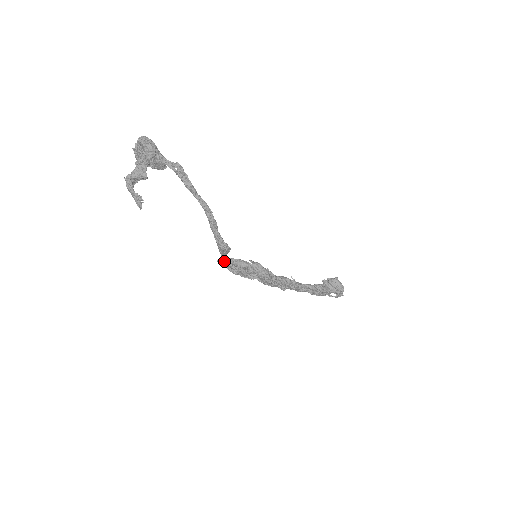
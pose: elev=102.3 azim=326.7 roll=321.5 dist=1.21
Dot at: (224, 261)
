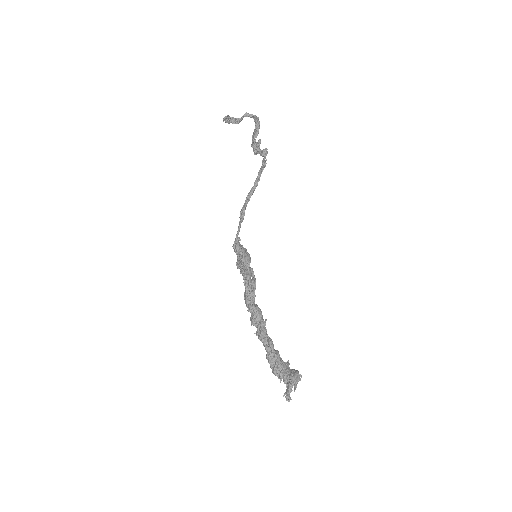
Dot at: (236, 235)
